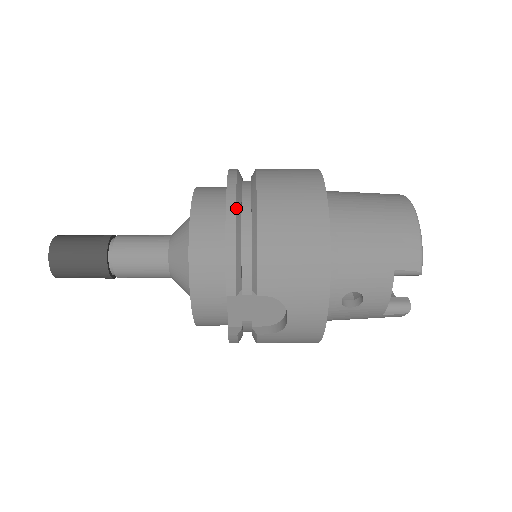
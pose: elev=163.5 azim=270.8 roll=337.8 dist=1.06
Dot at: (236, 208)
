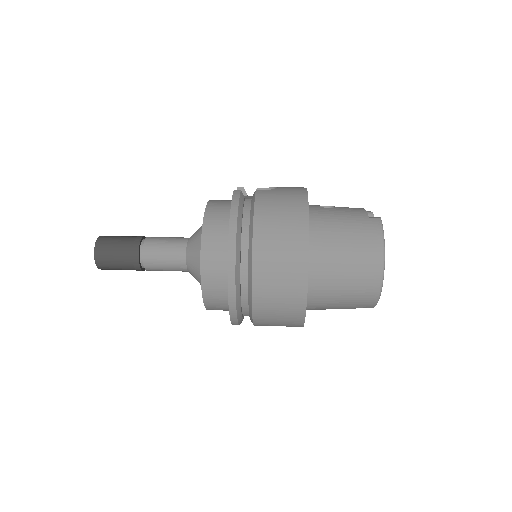
Dot at: (236, 302)
